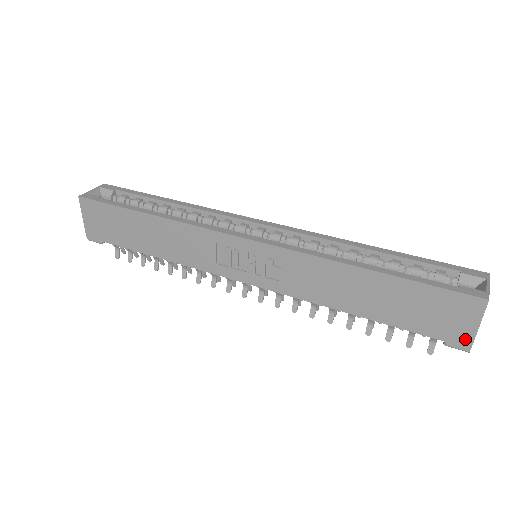
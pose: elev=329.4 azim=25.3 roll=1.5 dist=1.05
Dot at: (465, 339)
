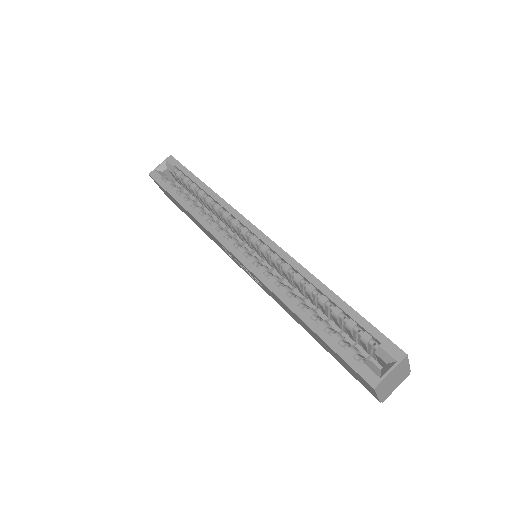
Dot at: (374, 395)
